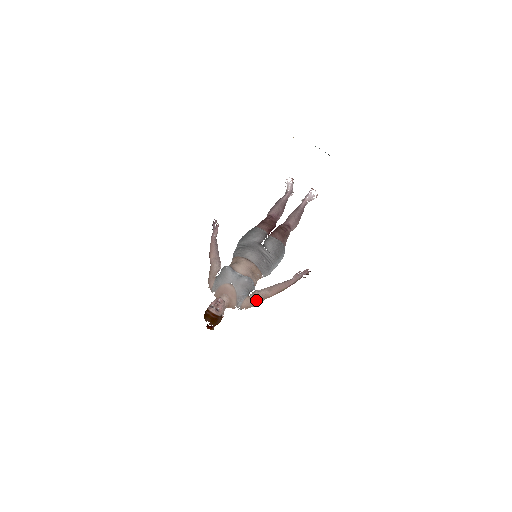
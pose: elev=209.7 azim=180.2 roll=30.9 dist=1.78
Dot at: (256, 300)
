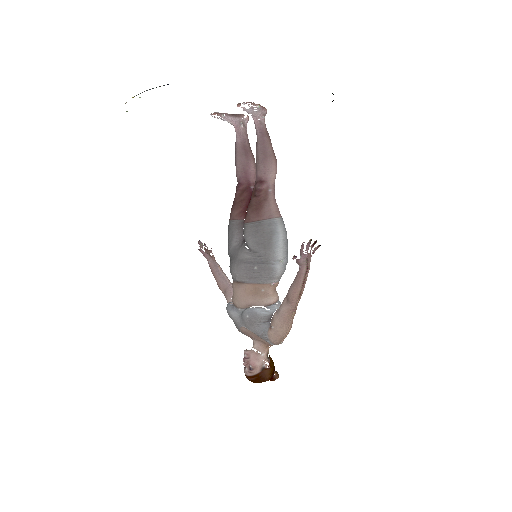
Dot at: (281, 327)
